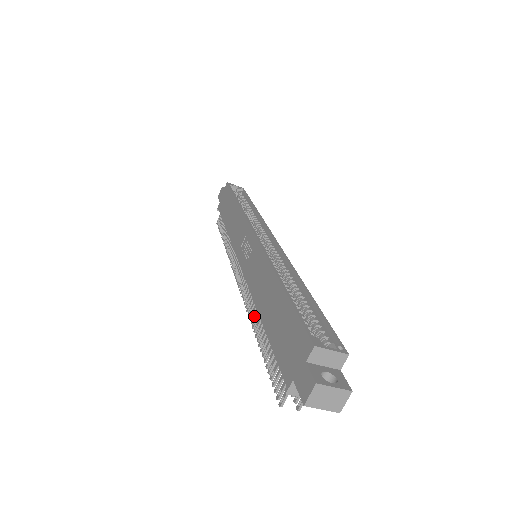
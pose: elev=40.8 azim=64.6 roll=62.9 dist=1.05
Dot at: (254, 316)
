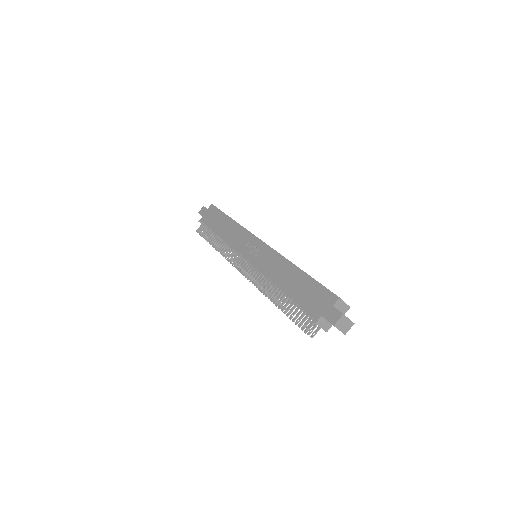
Dot at: (267, 289)
